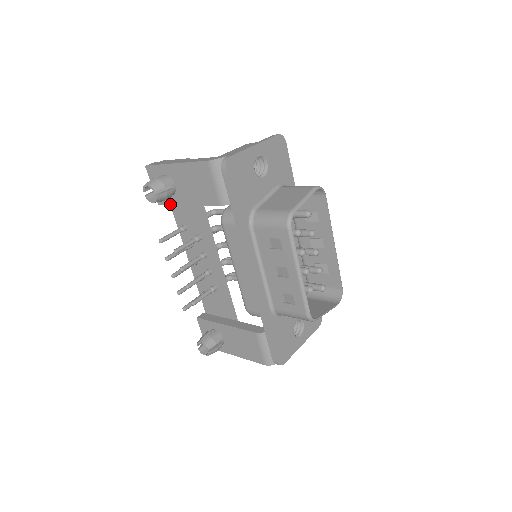
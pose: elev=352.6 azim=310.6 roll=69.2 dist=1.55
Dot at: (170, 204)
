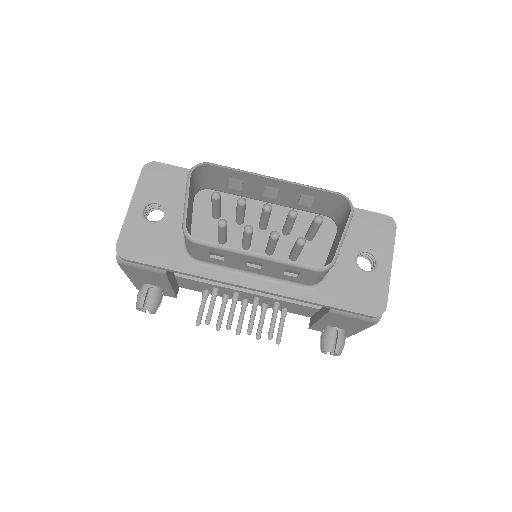
Dot at: (173, 294)
